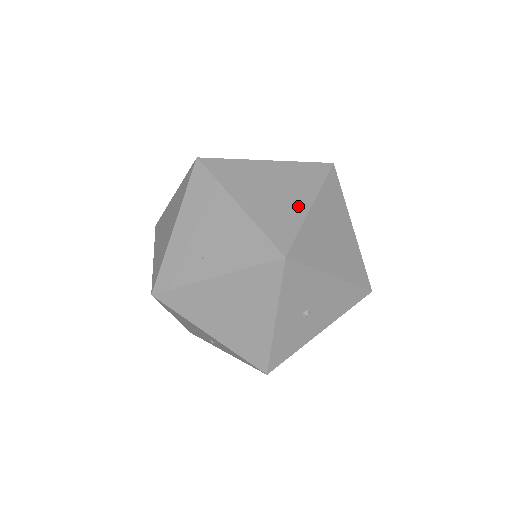
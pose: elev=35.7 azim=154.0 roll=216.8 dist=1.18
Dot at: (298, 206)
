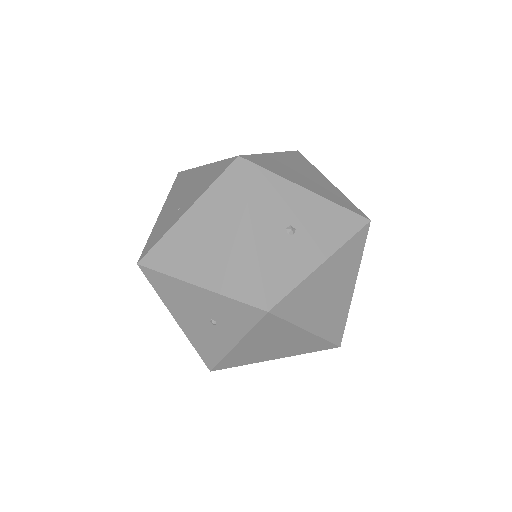
Dot at: occluded
